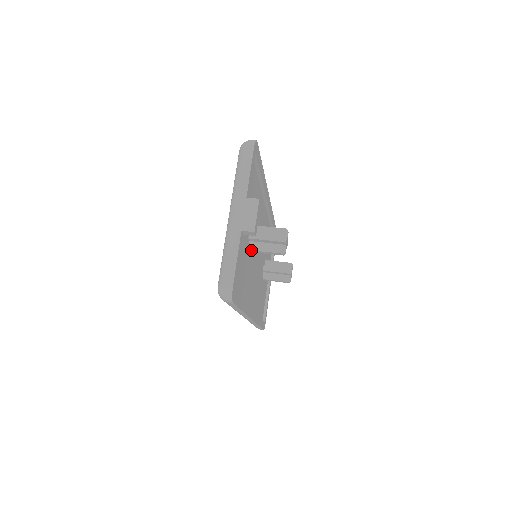
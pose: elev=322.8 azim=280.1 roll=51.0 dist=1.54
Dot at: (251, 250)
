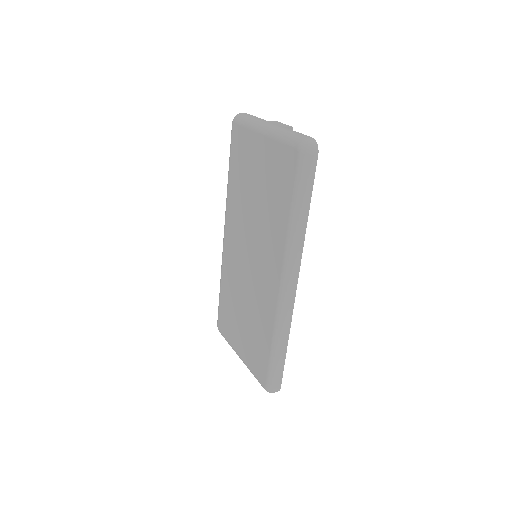
Dot at: occluded
